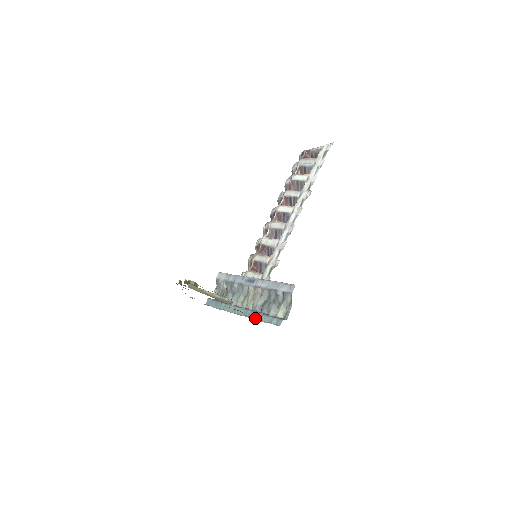
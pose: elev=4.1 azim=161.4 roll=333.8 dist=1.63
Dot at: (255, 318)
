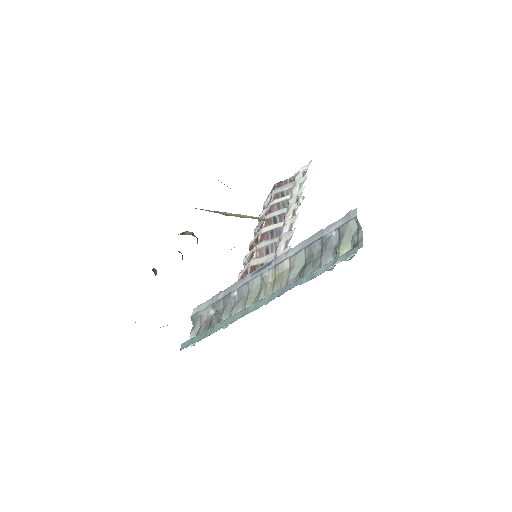
Dot at: (296, 285)
